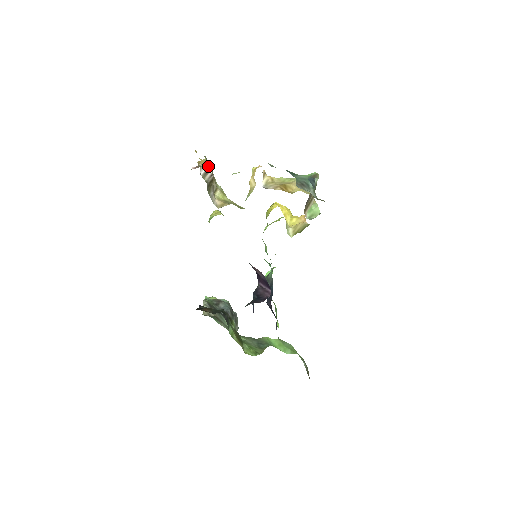
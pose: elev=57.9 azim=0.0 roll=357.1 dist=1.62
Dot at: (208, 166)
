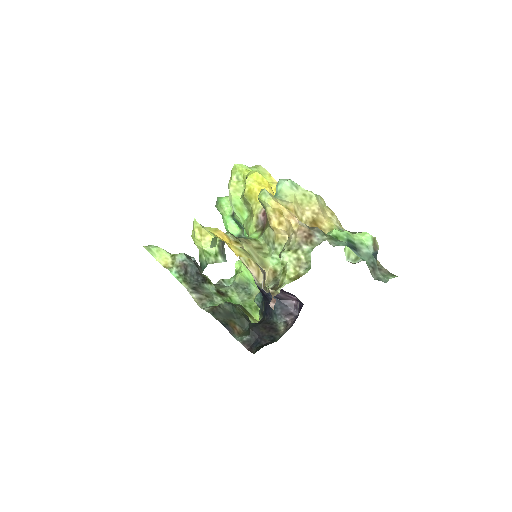
Dot at: (259, 267)
